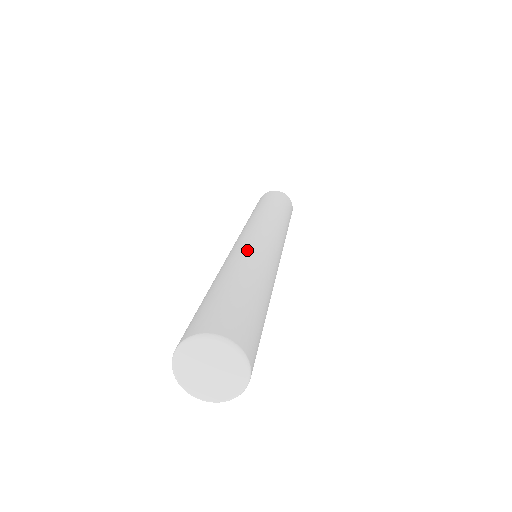
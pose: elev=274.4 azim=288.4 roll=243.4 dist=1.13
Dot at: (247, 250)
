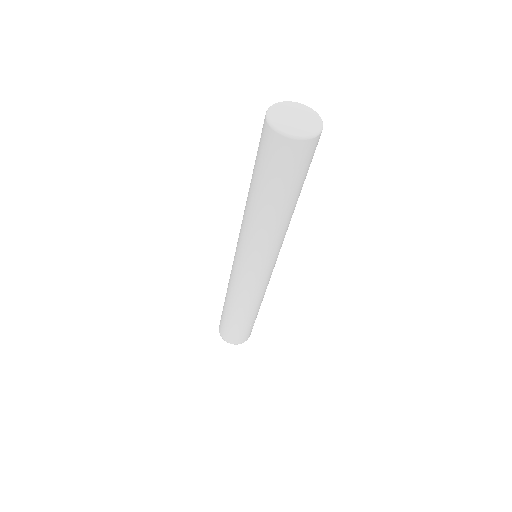
Dot at: occluded
